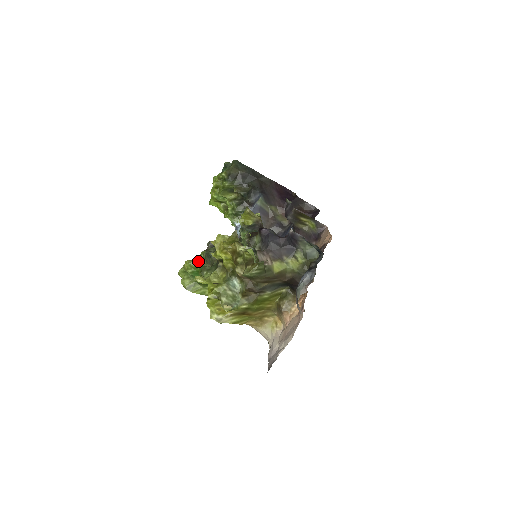
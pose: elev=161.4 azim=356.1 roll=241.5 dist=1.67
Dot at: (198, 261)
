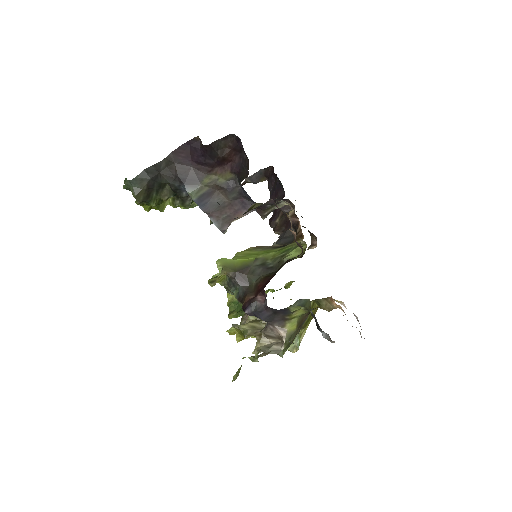
Dot at: occluded
